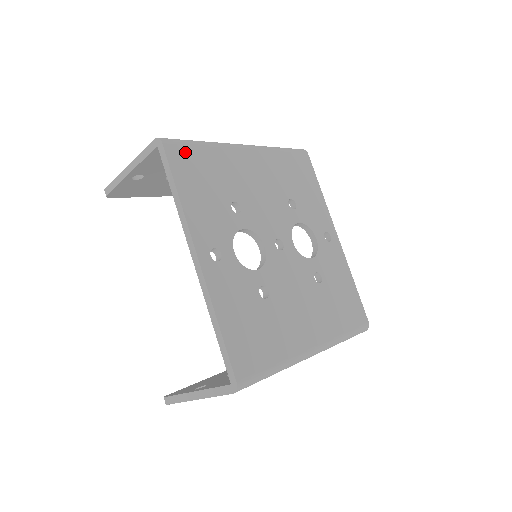
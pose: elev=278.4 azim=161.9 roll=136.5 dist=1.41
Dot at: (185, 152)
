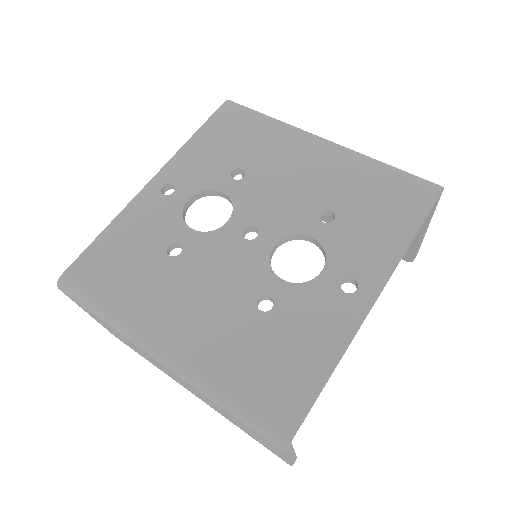
Dot at: (239, 115)
